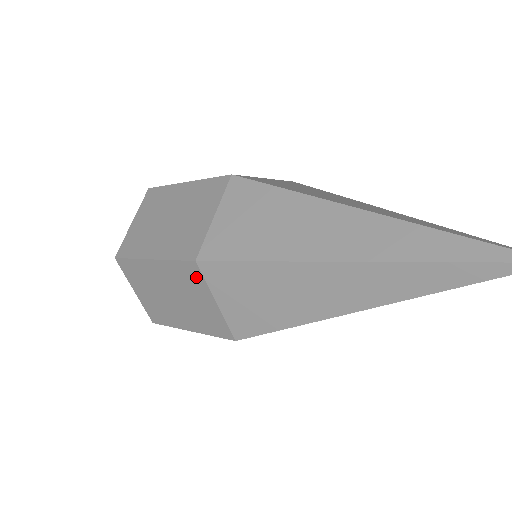
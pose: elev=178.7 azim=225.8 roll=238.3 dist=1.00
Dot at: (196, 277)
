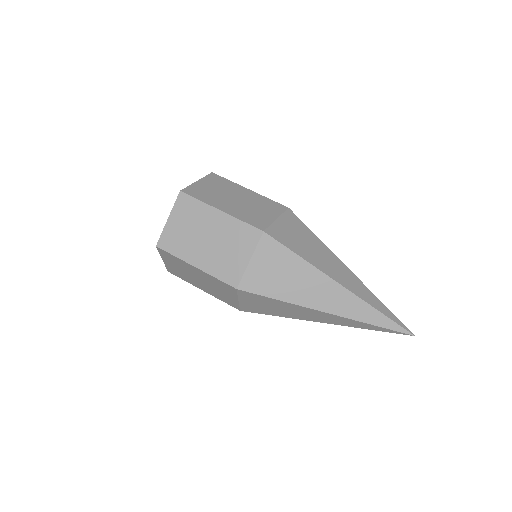
Dot at: occluded
